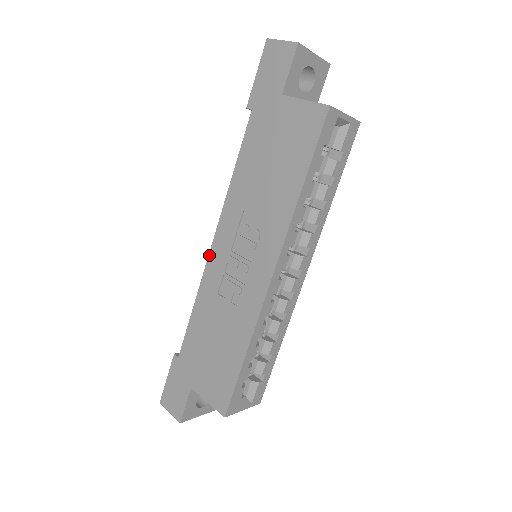
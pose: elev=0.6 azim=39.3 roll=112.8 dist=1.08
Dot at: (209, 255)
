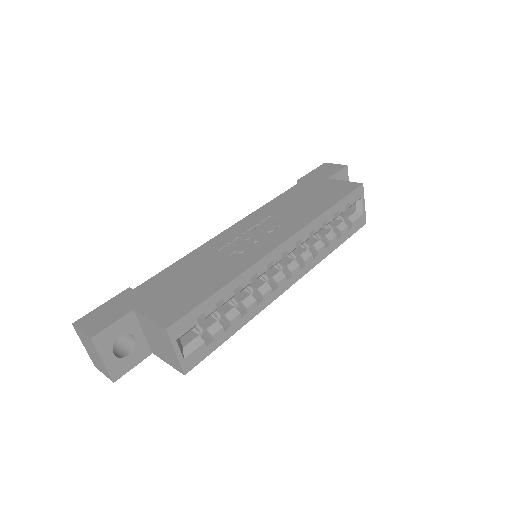
Dot at: (221, 233)
